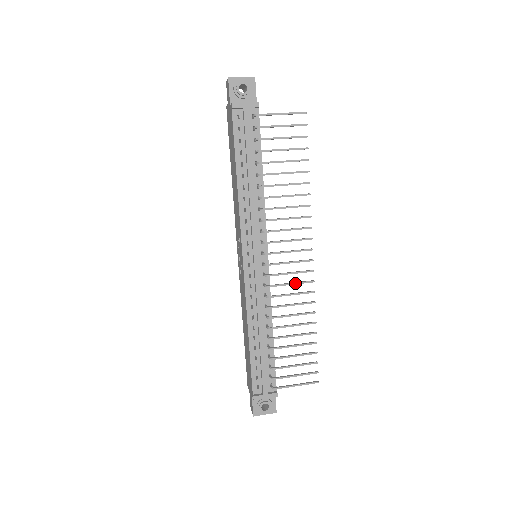
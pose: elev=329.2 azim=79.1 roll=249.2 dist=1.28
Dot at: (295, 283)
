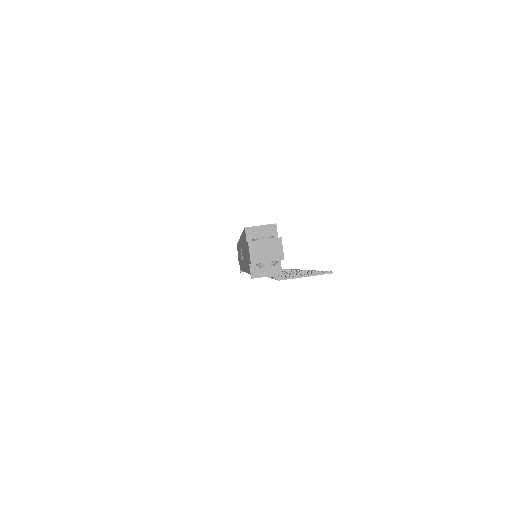
Dot at: occluded
